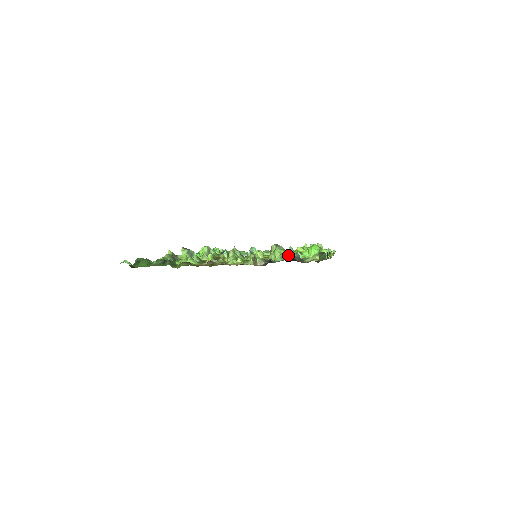
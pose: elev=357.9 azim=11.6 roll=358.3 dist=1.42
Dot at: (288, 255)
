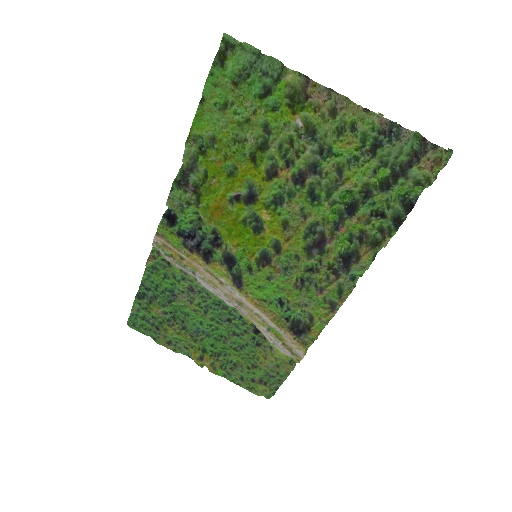
Dot at: (414, 134)
